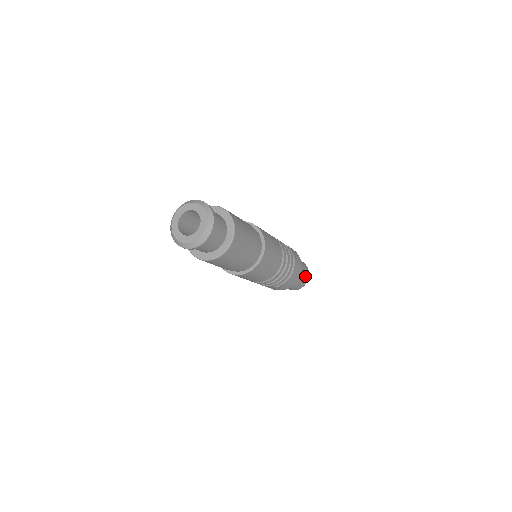
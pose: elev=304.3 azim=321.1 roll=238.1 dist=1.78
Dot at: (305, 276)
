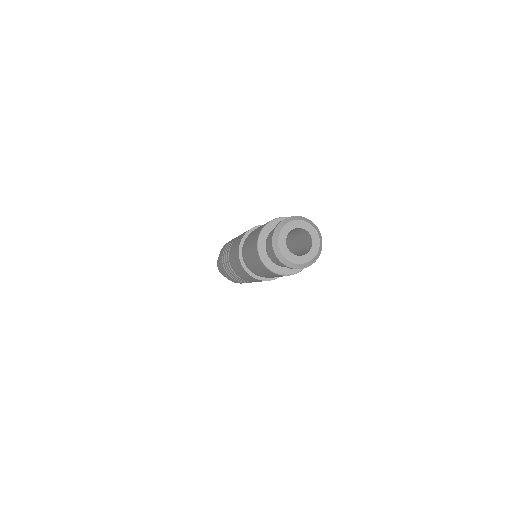
Dot at: occluded
